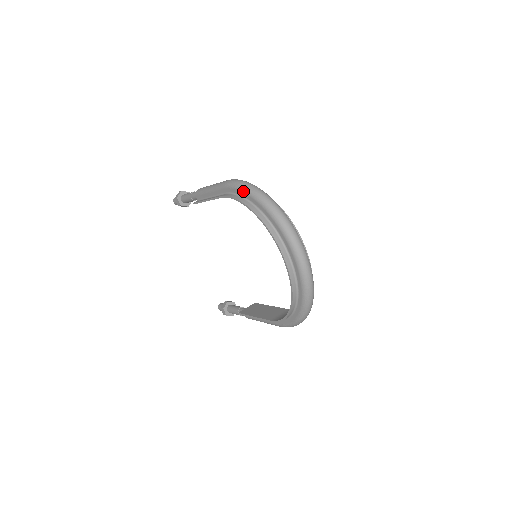
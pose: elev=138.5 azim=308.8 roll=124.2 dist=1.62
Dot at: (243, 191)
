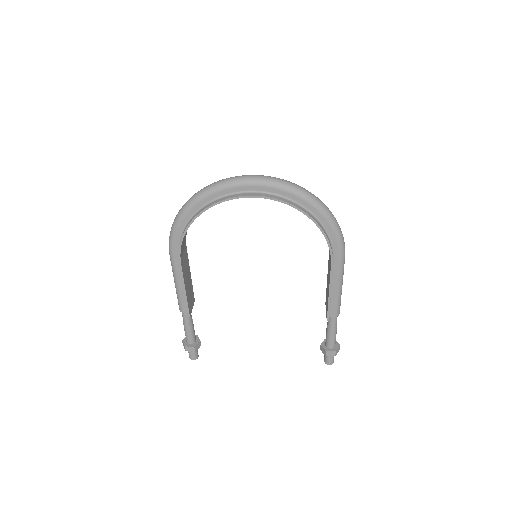
Dot at: (177, 228)
